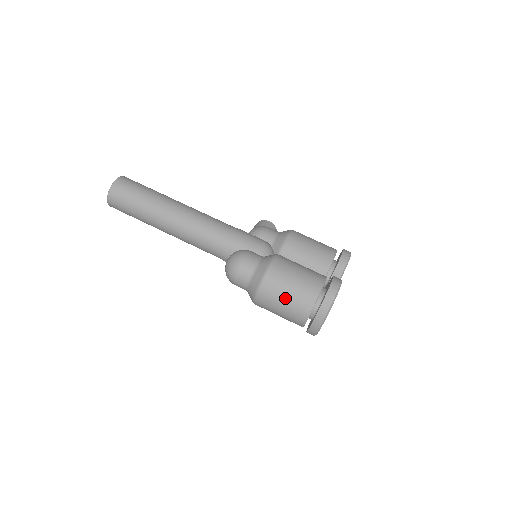
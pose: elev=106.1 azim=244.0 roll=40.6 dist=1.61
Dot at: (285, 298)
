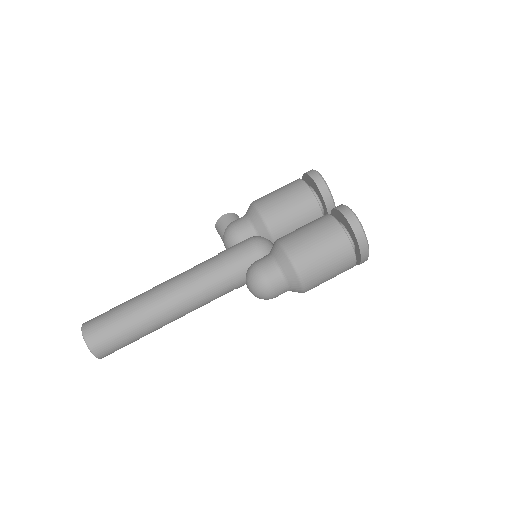
Dot at: (328, 268)
